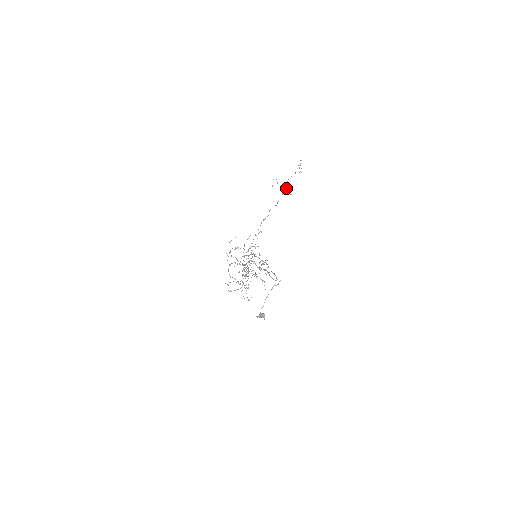
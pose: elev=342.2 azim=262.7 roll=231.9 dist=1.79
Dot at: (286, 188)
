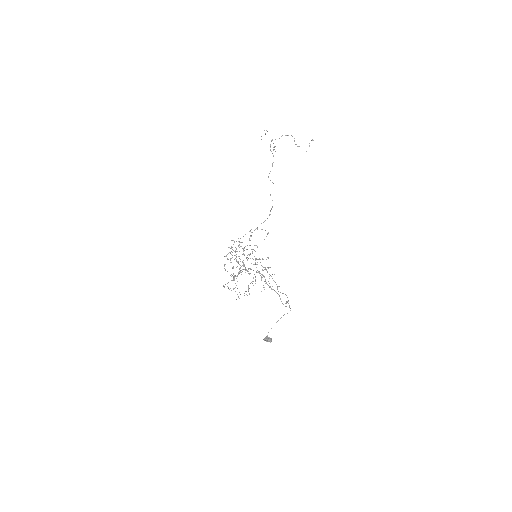
Dot at: occluded
